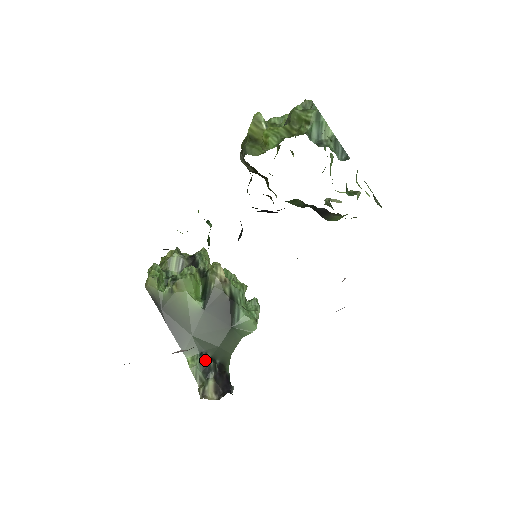
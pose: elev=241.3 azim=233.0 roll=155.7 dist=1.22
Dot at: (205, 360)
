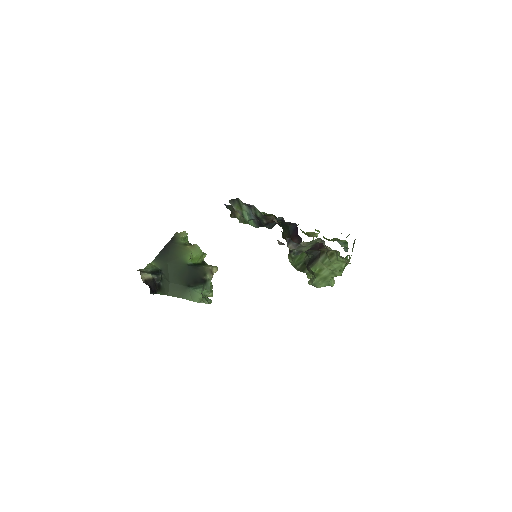
Dot at: (160, 272)
